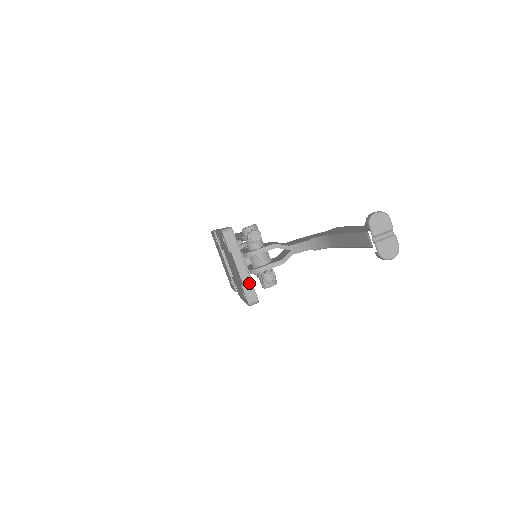
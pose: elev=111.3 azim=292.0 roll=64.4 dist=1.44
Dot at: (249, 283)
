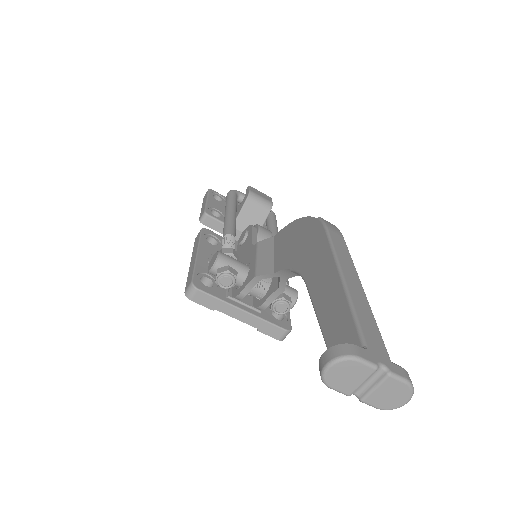
Dot at: (263, 323)
